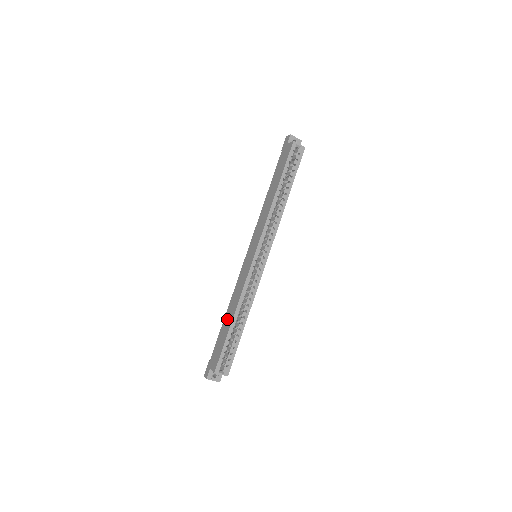
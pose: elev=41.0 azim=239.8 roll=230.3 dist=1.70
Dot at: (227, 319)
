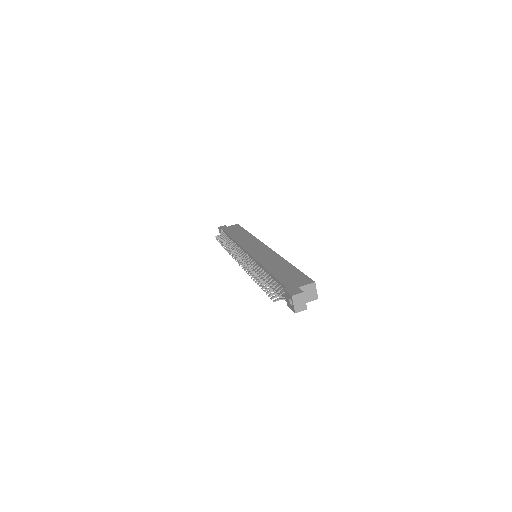
Dot at: (278, 267)
